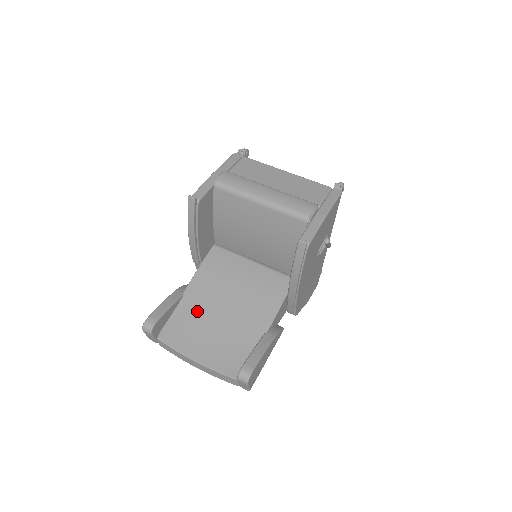
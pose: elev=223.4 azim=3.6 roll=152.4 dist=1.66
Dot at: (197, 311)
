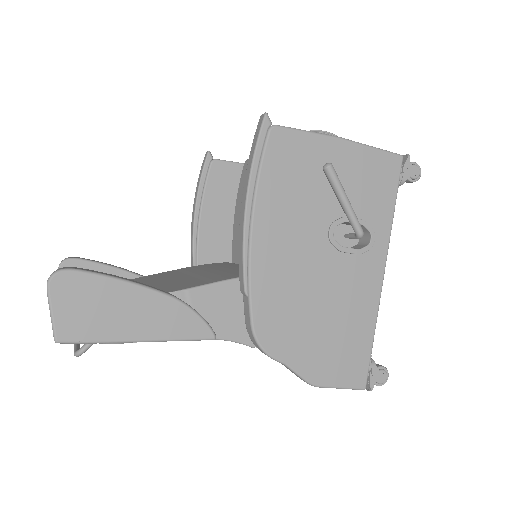
Dot at: occluded
